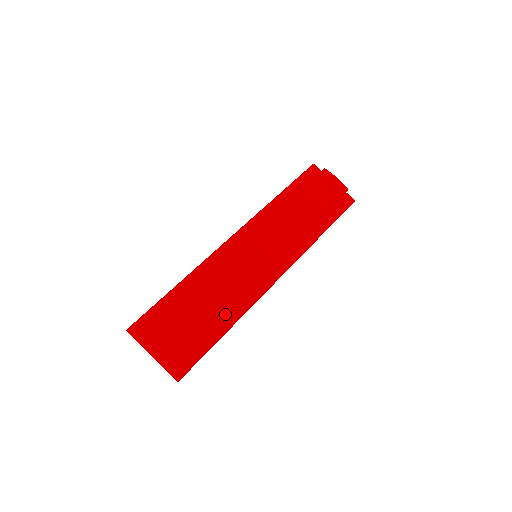
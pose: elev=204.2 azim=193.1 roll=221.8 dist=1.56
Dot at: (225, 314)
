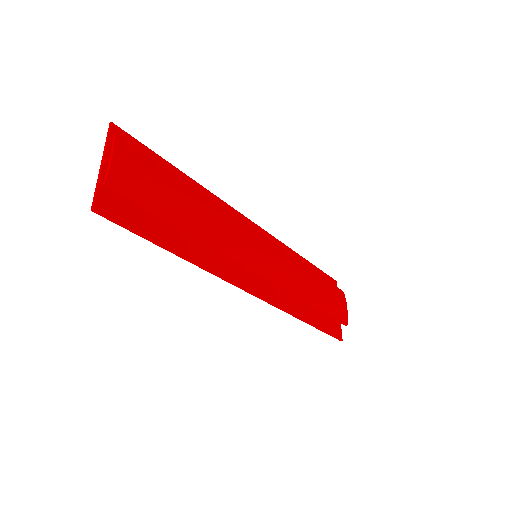
Dot at: (193, 244)
